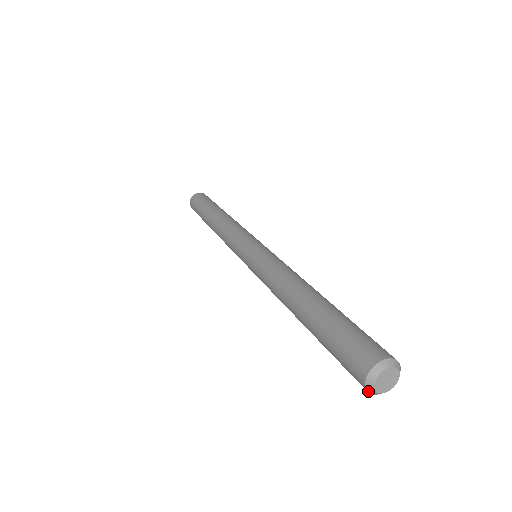
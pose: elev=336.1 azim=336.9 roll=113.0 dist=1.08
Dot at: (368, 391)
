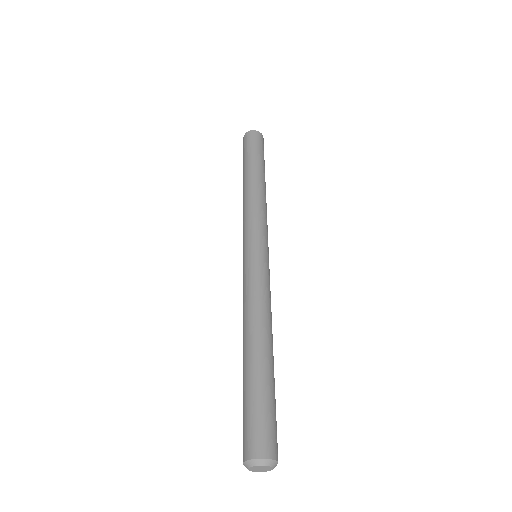
Dot at: occluded
